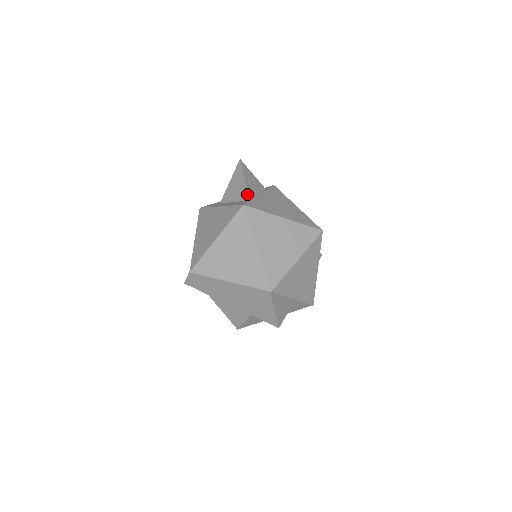
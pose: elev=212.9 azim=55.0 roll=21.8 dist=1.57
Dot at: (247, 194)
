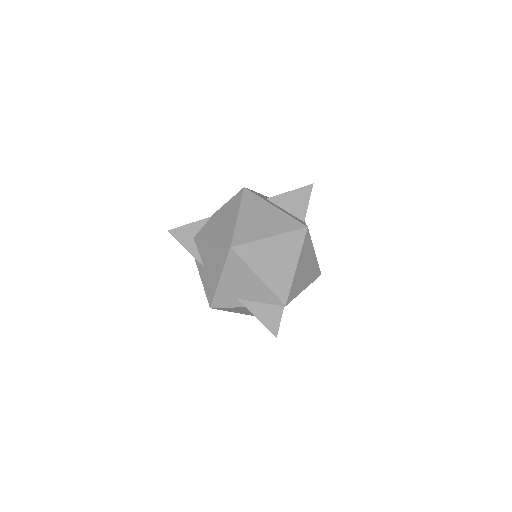
Dot at: (305, 216)
